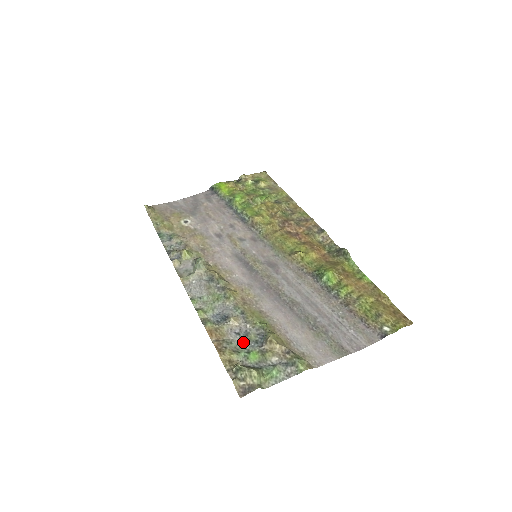
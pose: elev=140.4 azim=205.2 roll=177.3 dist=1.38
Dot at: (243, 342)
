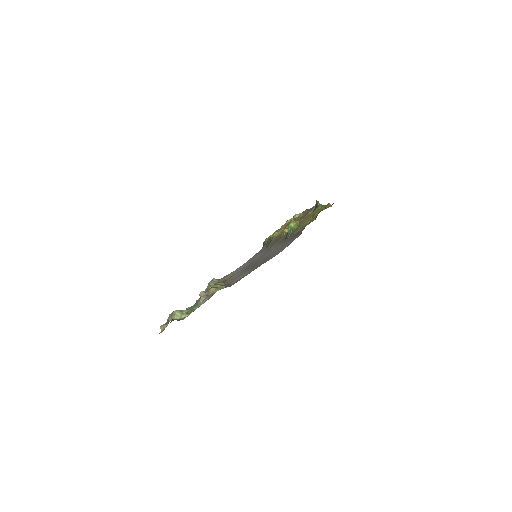
Dot at: occluded
